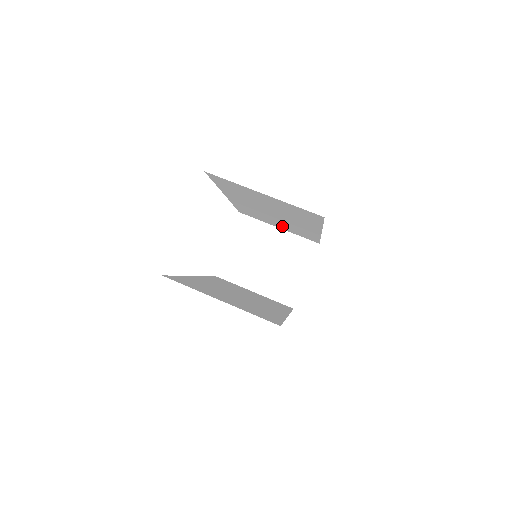
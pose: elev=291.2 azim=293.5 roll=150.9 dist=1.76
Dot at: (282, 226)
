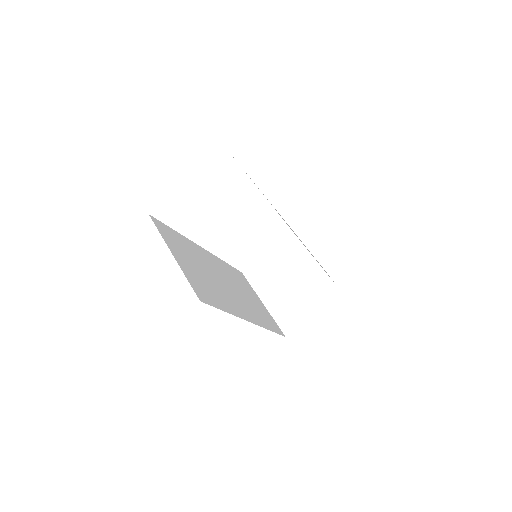
Dot at: occluded
